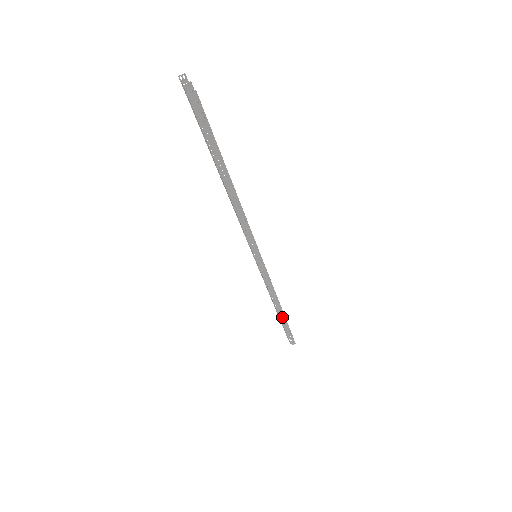
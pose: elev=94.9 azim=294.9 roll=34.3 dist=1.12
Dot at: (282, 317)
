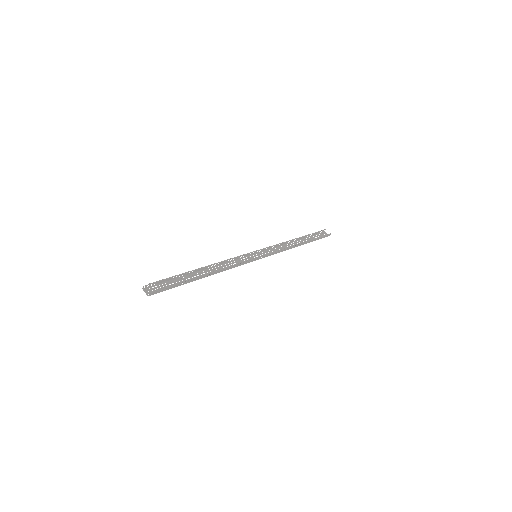
Dot at: (308, 235)
